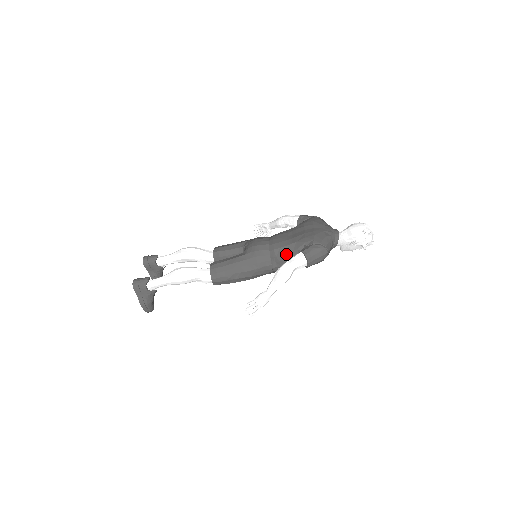
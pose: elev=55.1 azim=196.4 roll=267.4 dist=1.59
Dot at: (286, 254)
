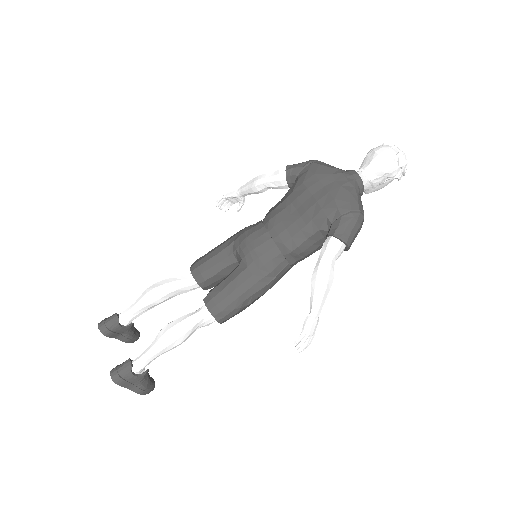
Dot at: (304, 242)
